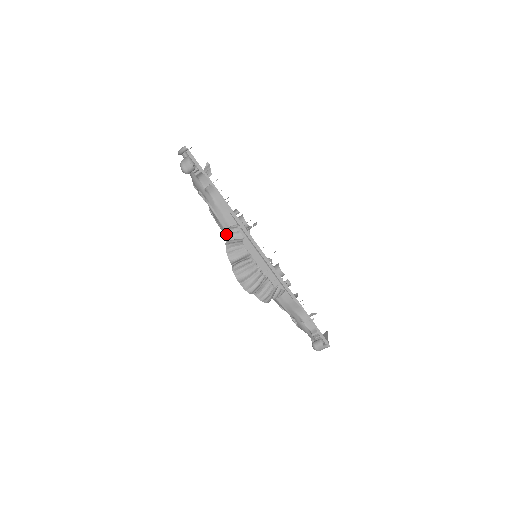
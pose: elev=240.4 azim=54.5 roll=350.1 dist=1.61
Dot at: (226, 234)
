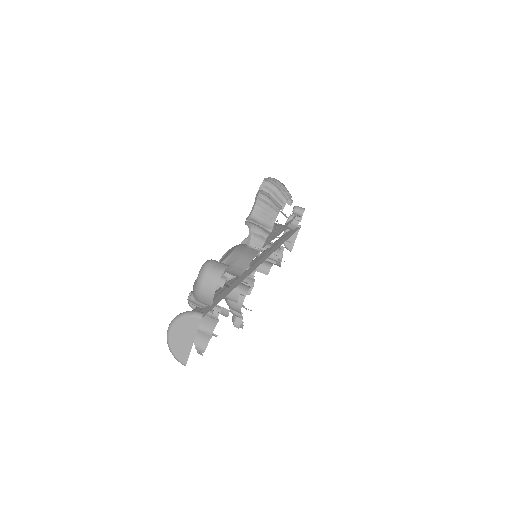
Dot at: occluded
